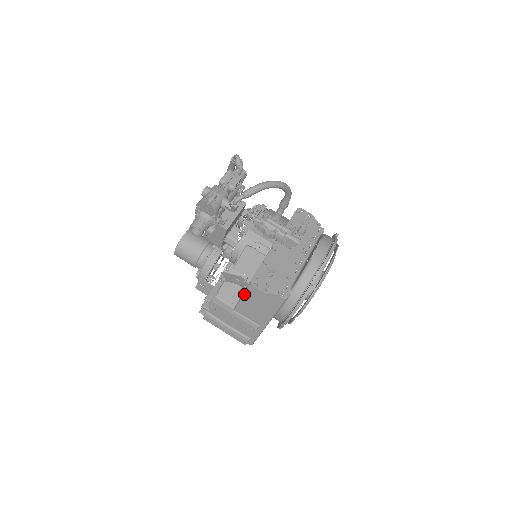
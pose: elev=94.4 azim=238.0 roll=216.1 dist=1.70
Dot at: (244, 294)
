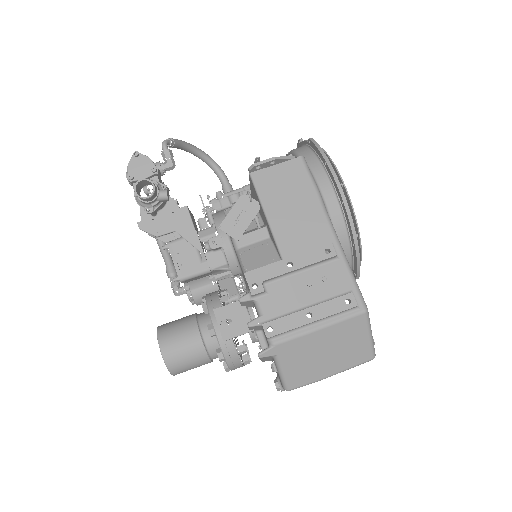
Dot at: (265, 210)
